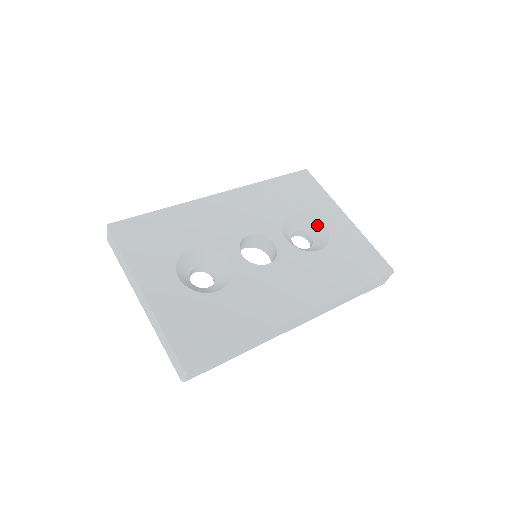
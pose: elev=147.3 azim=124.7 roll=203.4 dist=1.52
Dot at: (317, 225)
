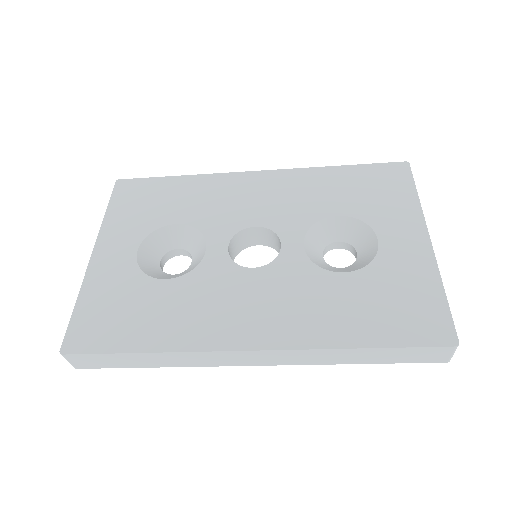
Dot at: (370, 239)
